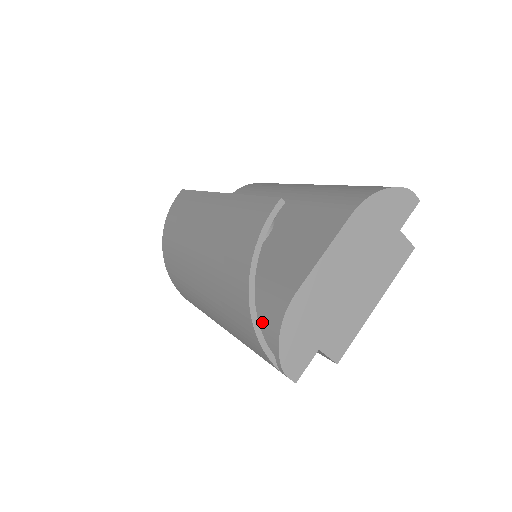
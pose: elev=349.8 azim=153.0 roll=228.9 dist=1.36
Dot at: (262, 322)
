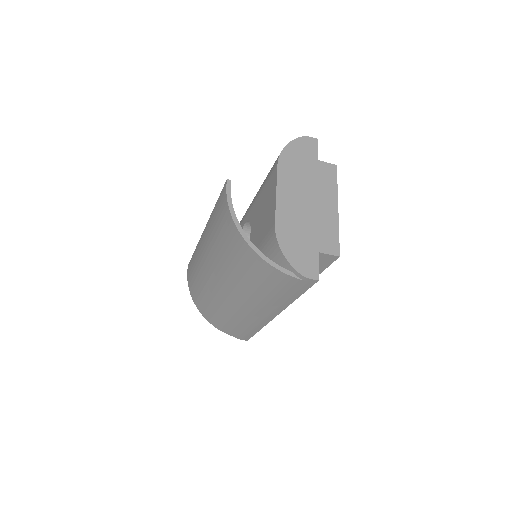
Dot at: occluded
